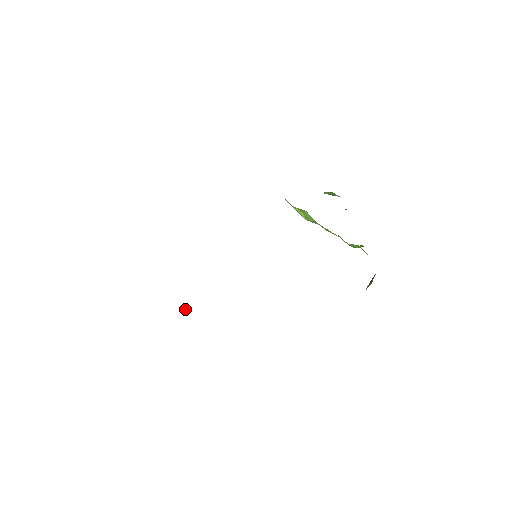
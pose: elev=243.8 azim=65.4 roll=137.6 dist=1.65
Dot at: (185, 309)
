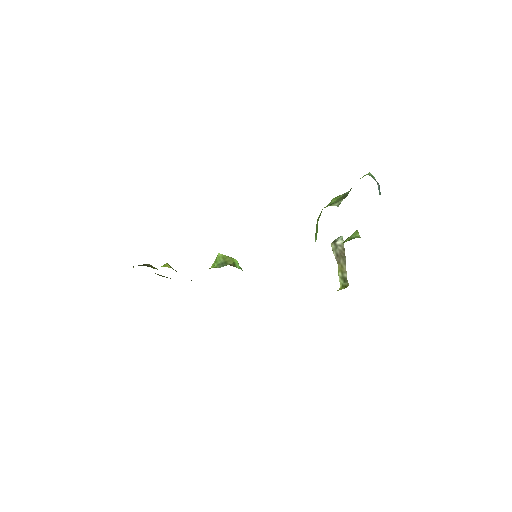
Dot at: occluded
